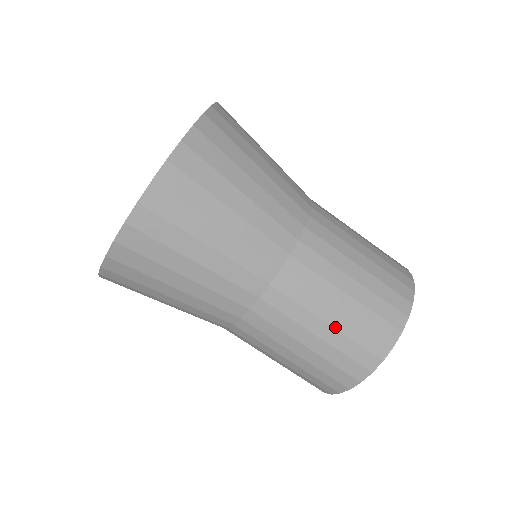
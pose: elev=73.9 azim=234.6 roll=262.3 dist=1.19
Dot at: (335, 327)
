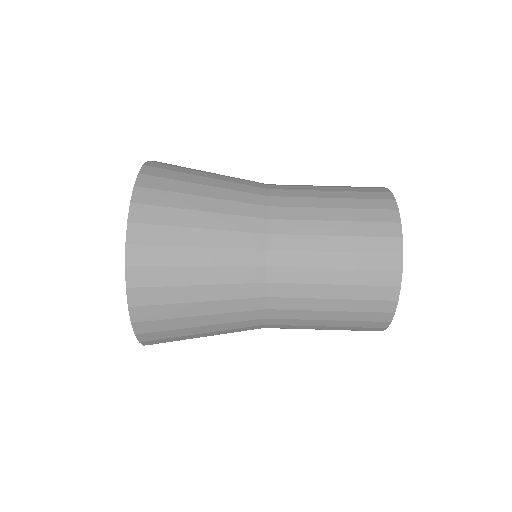
Dot at: (343, 235)
